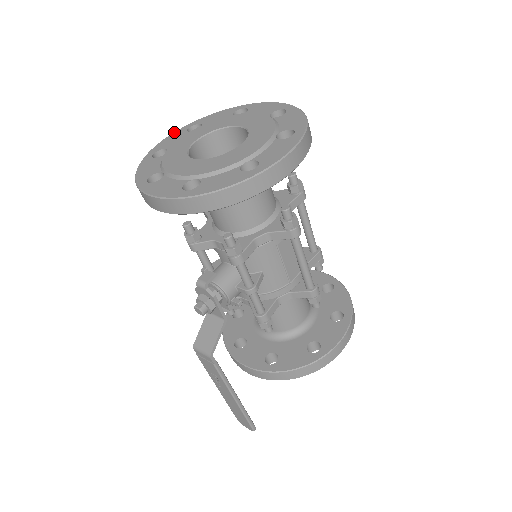
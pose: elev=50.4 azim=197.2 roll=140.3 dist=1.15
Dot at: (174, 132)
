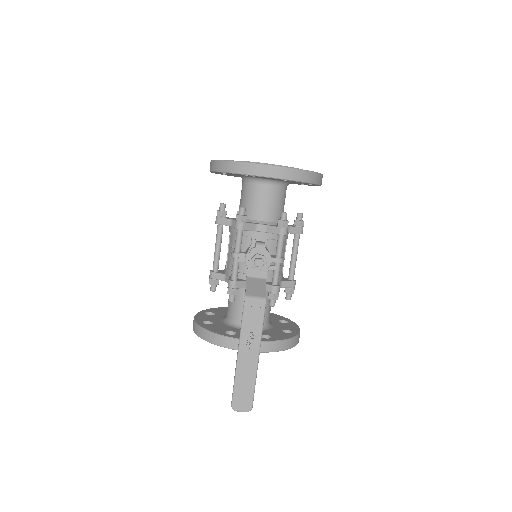
Dot at: occluded
